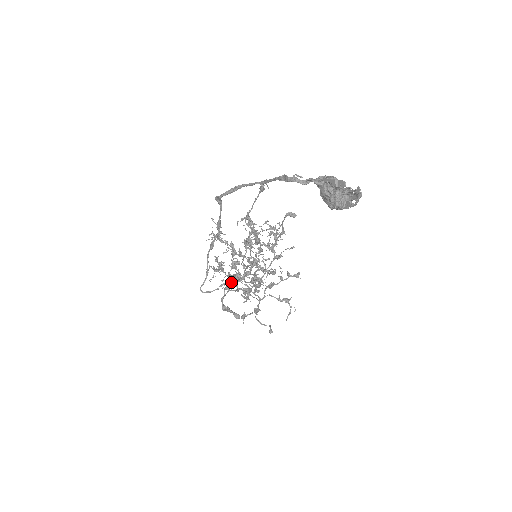
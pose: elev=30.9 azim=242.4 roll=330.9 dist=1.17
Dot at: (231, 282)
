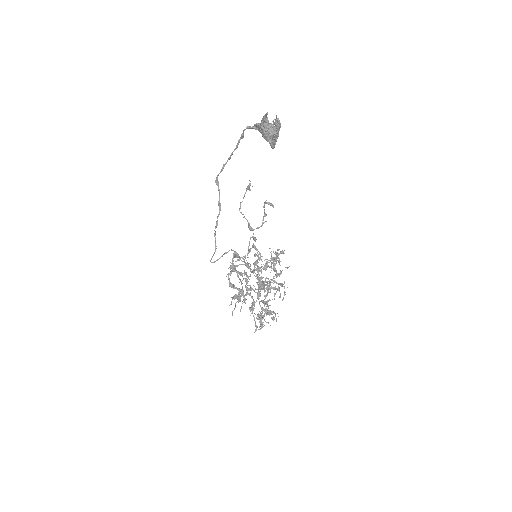
Dot at: (233, 257)
